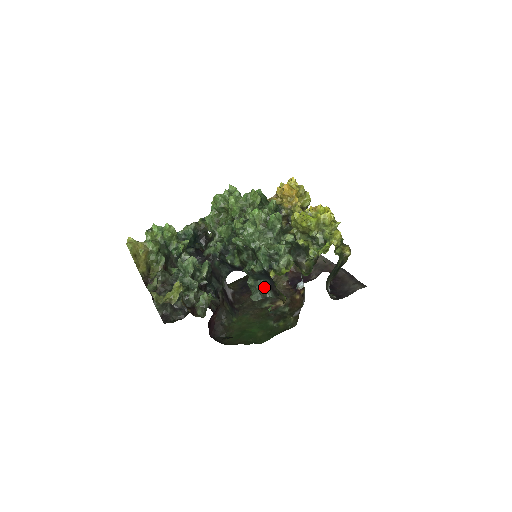
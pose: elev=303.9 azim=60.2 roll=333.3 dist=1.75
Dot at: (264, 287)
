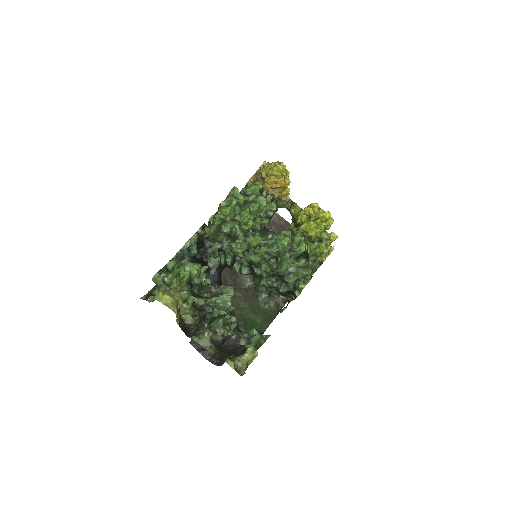
Dot at: (271, 290)
